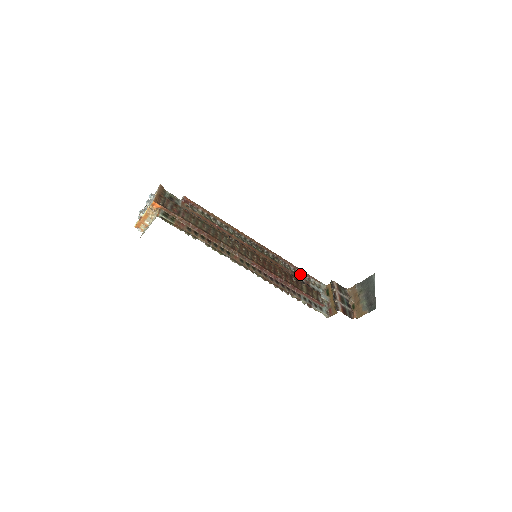
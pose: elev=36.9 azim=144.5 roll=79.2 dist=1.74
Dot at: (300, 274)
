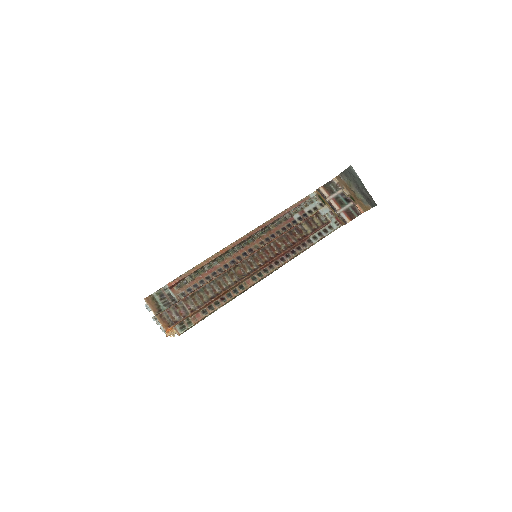
Dot at: (291, 213)
